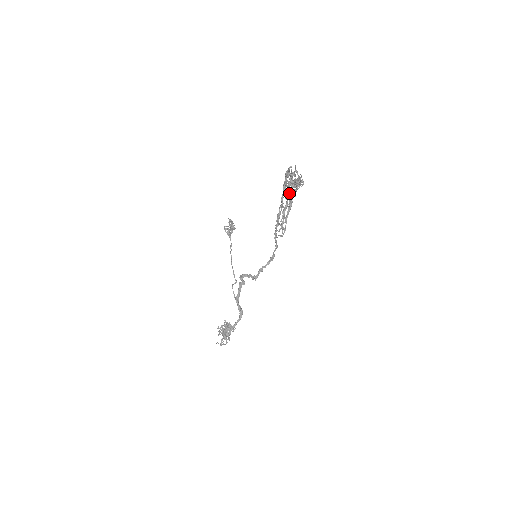
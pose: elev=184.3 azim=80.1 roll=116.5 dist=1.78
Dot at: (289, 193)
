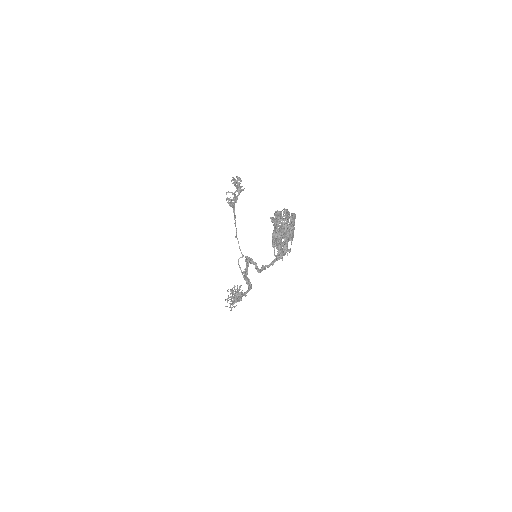
Dot at: occluded
